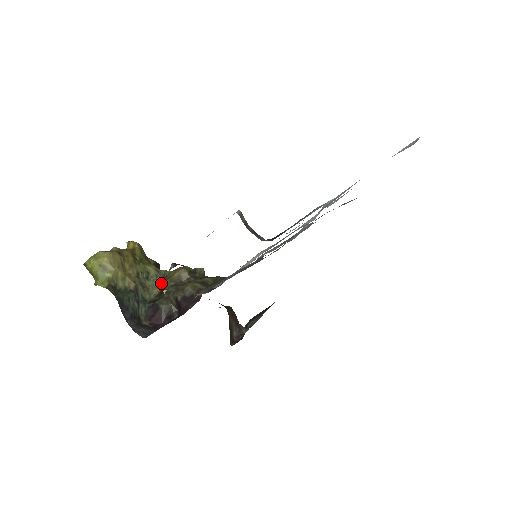
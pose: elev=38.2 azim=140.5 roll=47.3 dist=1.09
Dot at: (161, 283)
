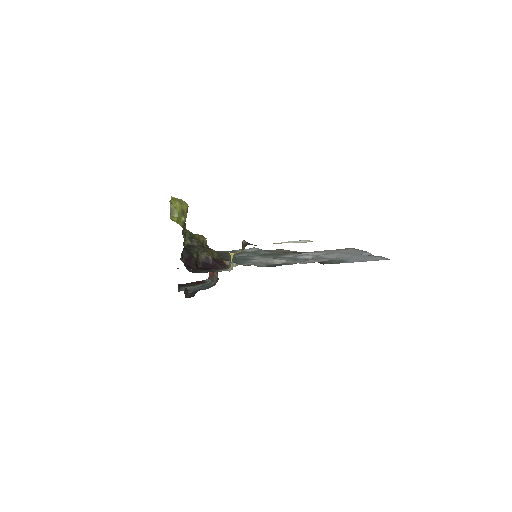
Dot at: (191, 239)
